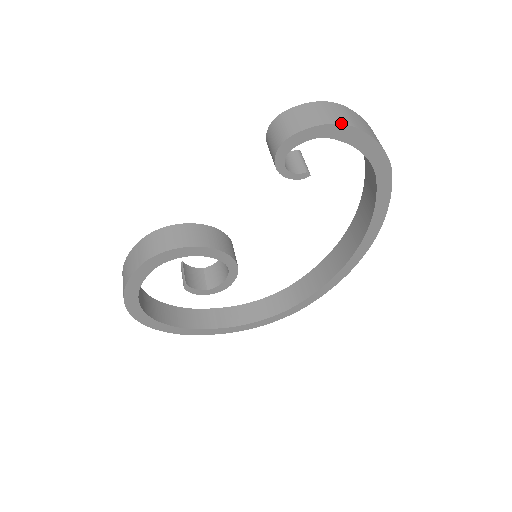
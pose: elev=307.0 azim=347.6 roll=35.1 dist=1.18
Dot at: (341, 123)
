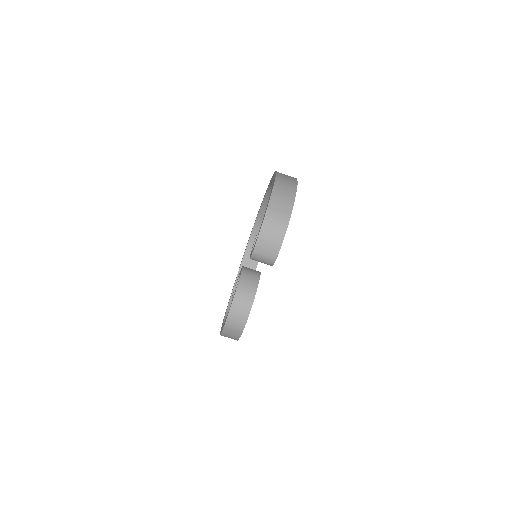
Dot at: (286, 228)
